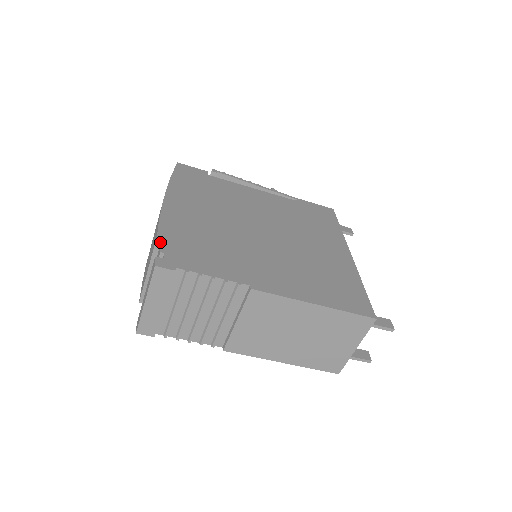
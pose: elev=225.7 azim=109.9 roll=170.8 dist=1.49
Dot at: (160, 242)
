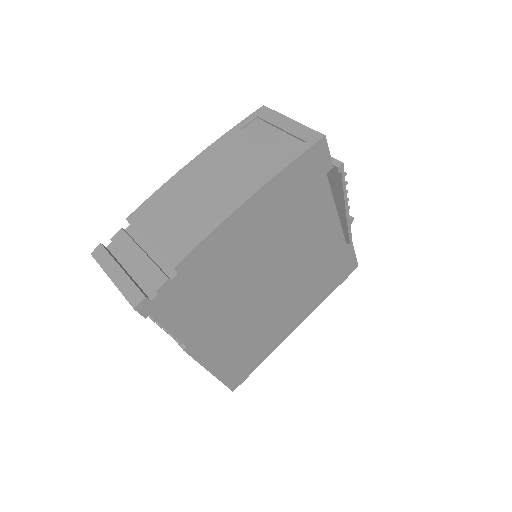
Dot at: (173, 268)
